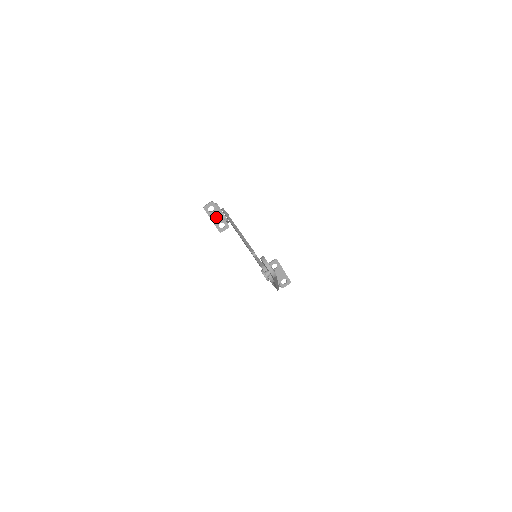
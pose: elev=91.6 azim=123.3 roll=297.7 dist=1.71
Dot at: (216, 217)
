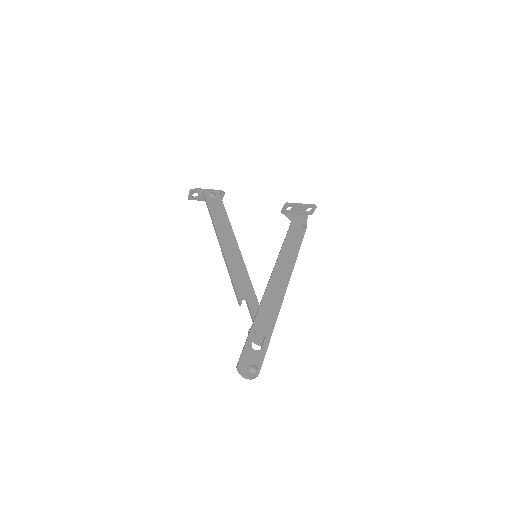
Dot at: occluded
